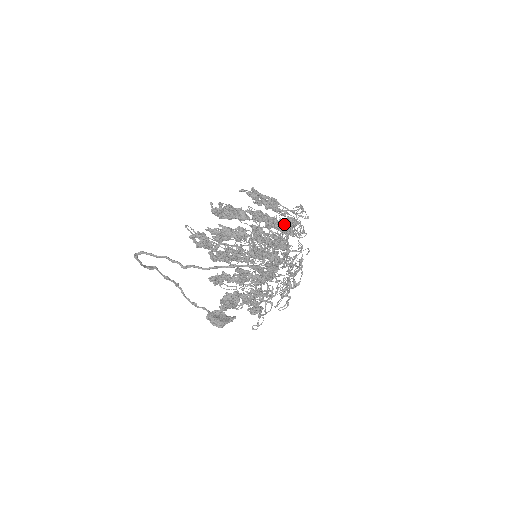
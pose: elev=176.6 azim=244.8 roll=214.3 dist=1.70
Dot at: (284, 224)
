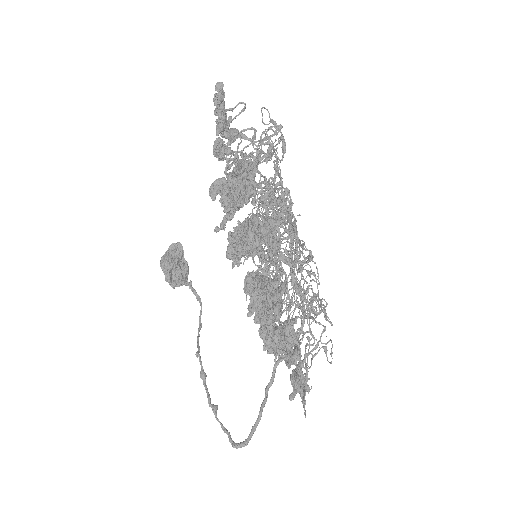
Dot at: occluded
